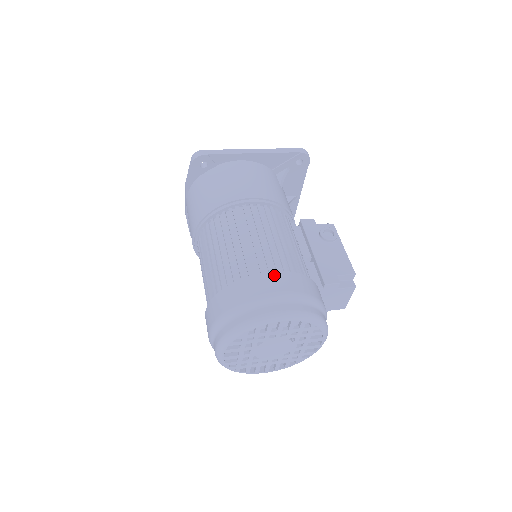
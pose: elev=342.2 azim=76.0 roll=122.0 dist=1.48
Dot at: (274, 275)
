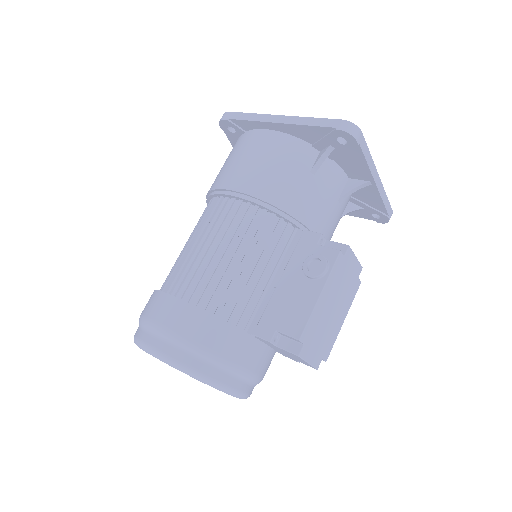
Dot at: (173, 302)
